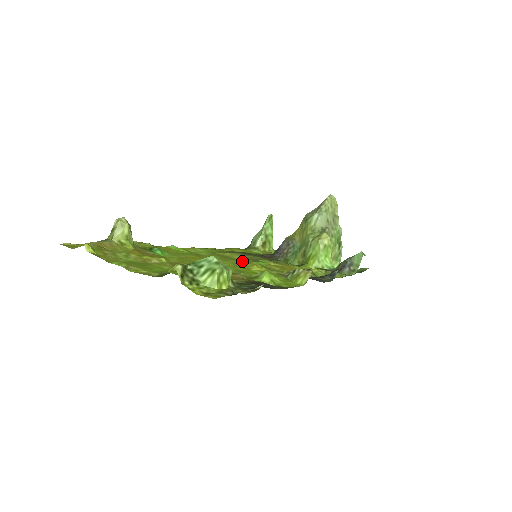
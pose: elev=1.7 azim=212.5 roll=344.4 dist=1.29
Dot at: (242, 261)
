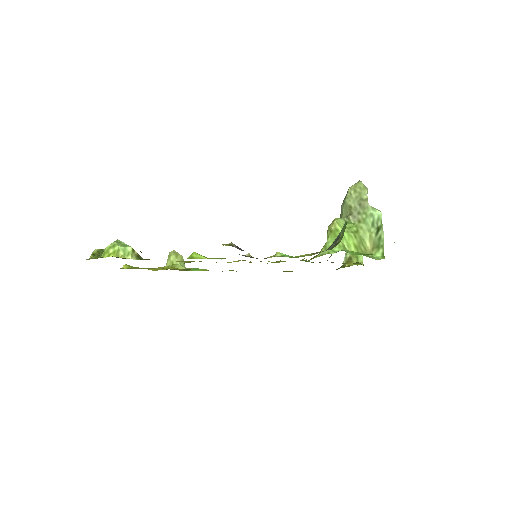
Dot at: occluded
